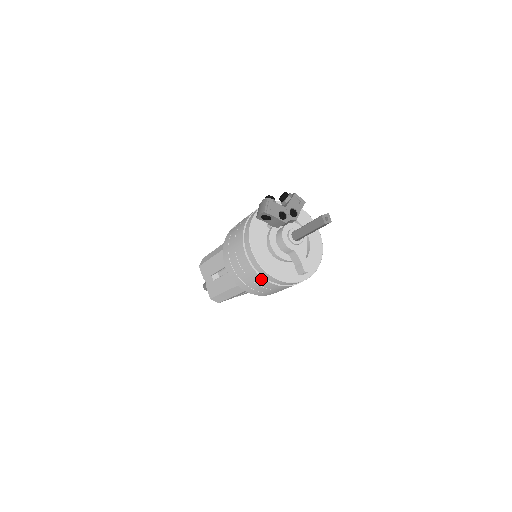
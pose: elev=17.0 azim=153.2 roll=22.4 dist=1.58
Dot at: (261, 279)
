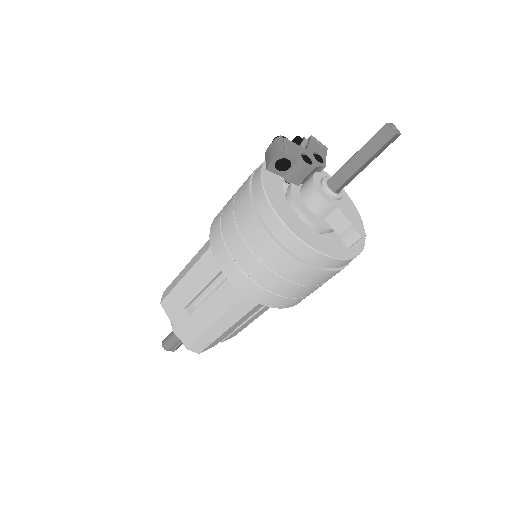
Dot at: (293, 263)
